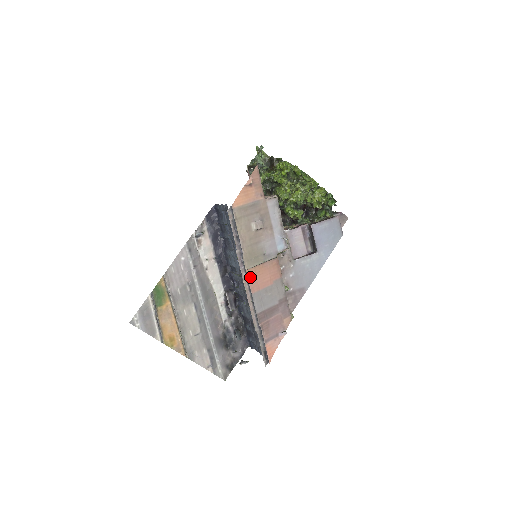
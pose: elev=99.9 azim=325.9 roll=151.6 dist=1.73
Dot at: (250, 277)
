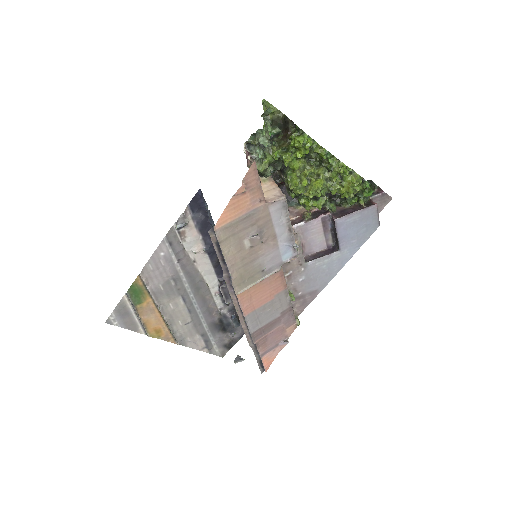
Dot at: (242, 300)
